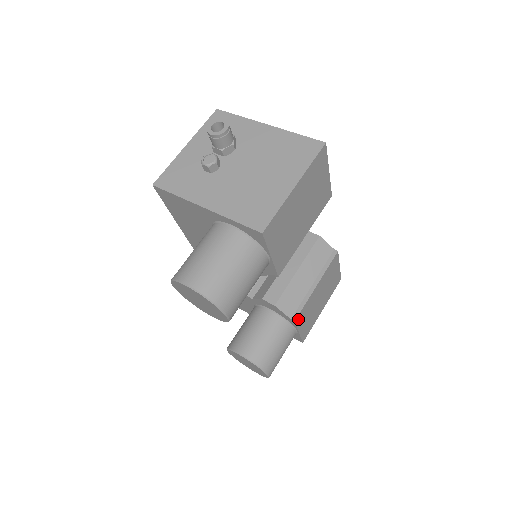
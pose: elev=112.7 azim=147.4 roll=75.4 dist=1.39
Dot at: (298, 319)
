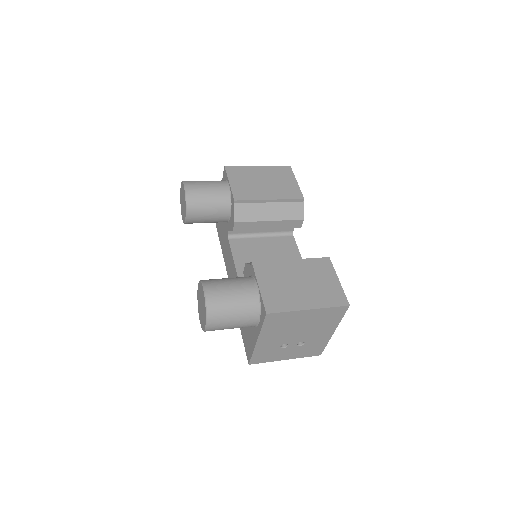
Dot at: (258, 267)
